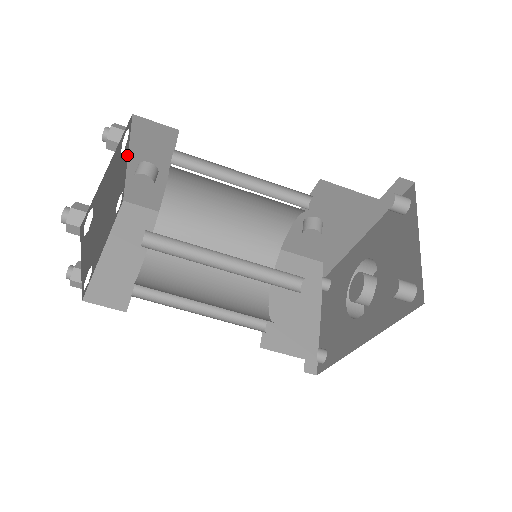
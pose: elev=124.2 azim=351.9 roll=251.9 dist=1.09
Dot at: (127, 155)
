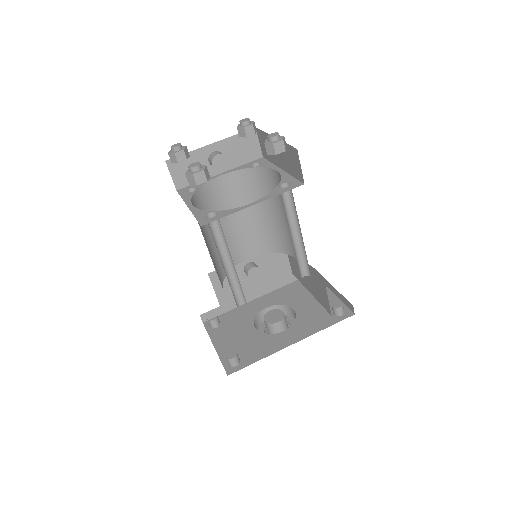
Dot at: (220, 140)
